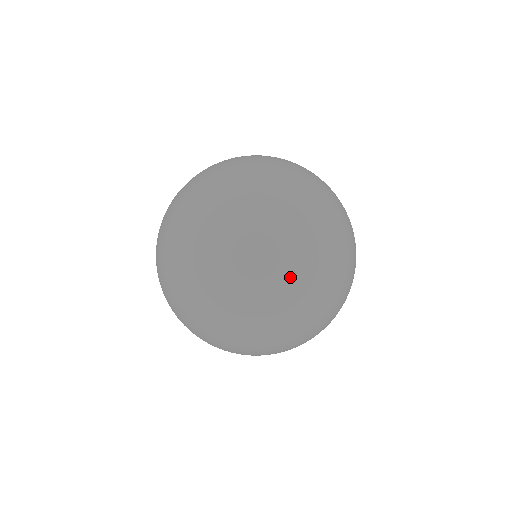
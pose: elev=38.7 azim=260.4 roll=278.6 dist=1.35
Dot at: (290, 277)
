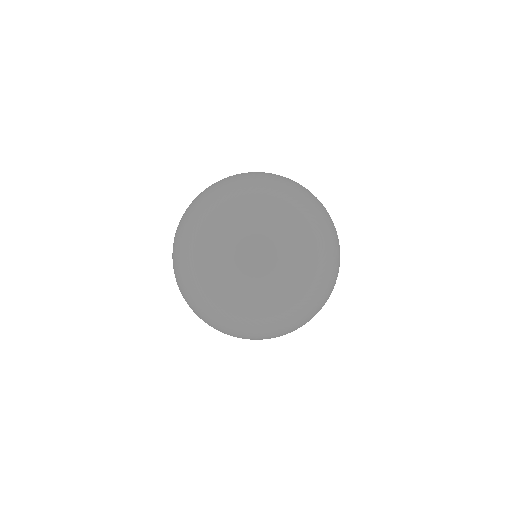
Dot at: (268, 323)
